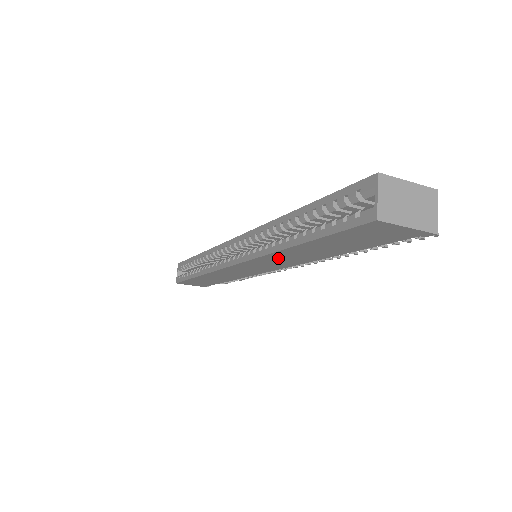
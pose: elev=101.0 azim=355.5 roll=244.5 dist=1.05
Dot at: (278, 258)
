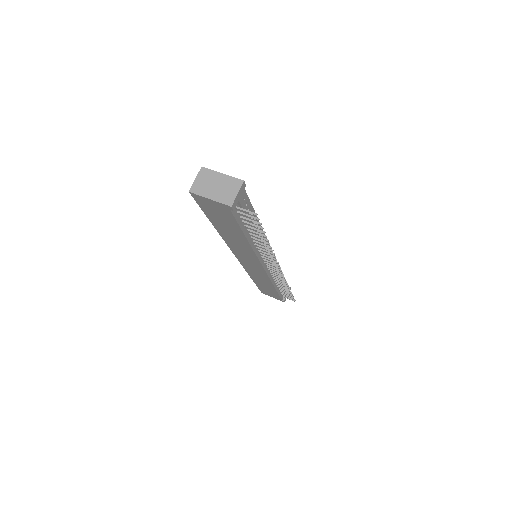
Dot at: (235, 246)
